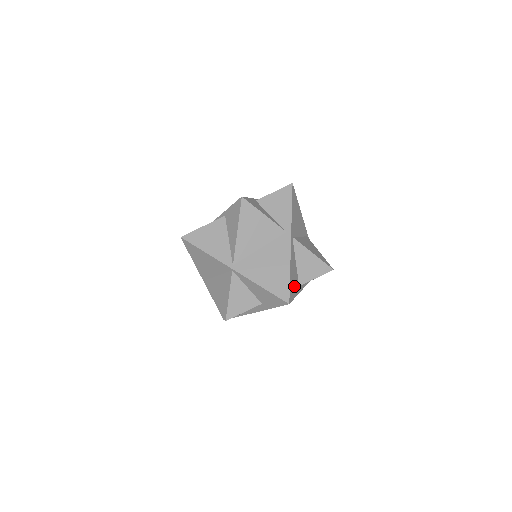
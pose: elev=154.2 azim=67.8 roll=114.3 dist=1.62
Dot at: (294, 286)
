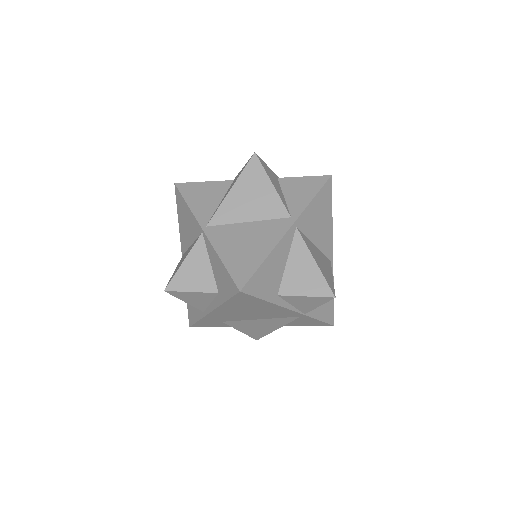
Dot at: (266, 283)
